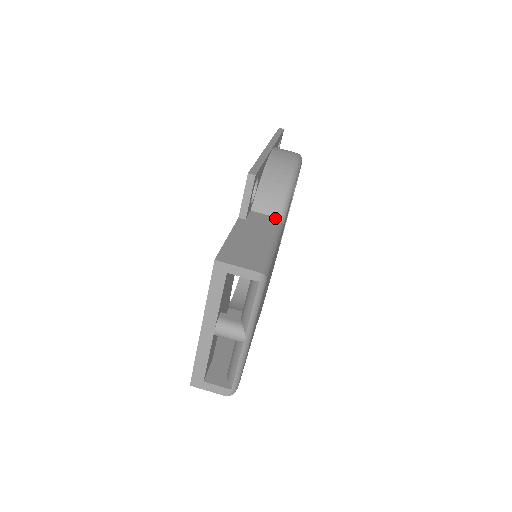
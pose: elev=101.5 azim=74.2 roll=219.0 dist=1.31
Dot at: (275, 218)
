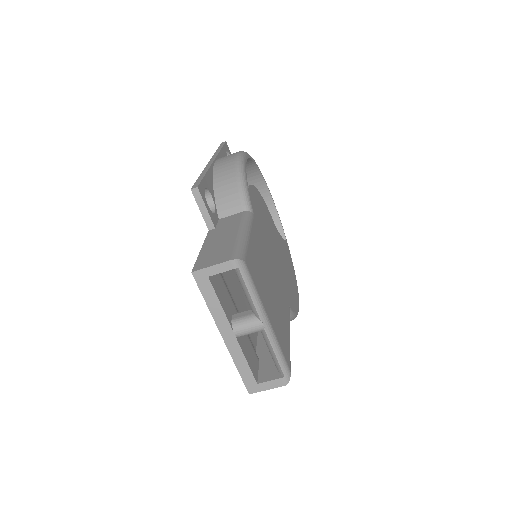
Dot at: (241, 213)
